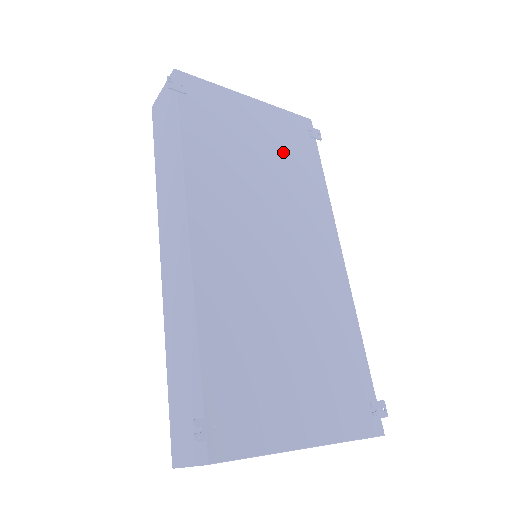
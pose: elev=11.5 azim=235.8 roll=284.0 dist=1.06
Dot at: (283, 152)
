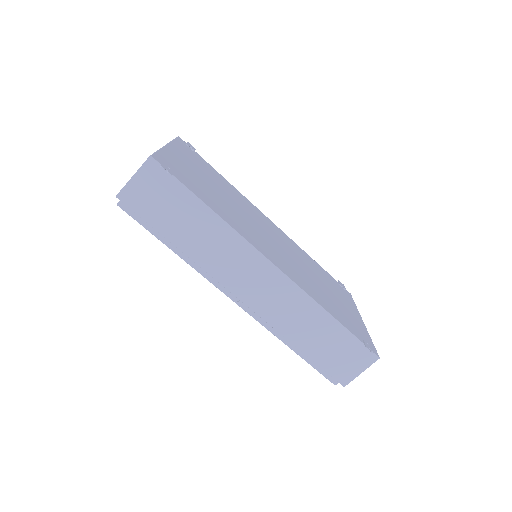
Dot at: (210, 175)
